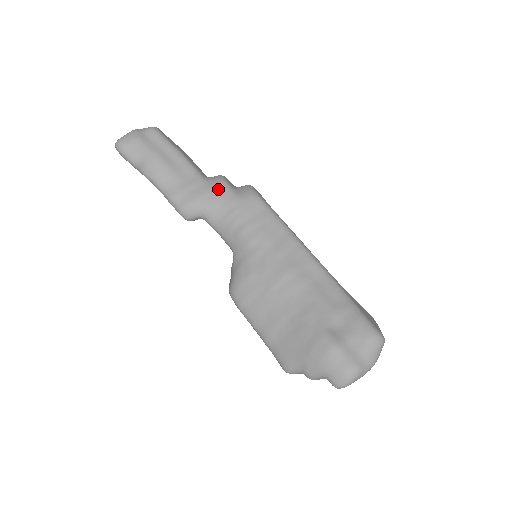
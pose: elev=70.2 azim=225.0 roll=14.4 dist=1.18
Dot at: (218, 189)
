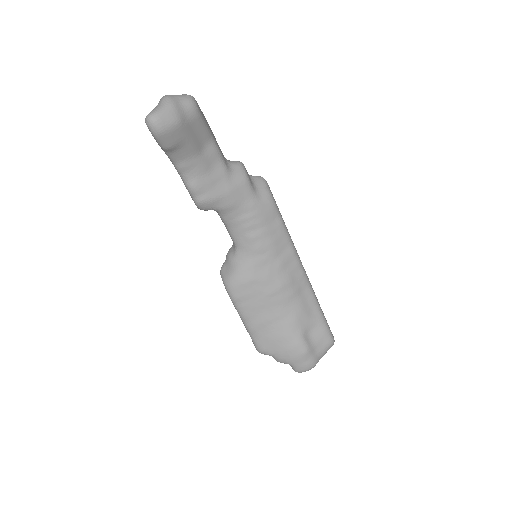
Dot at: (241, 188)
